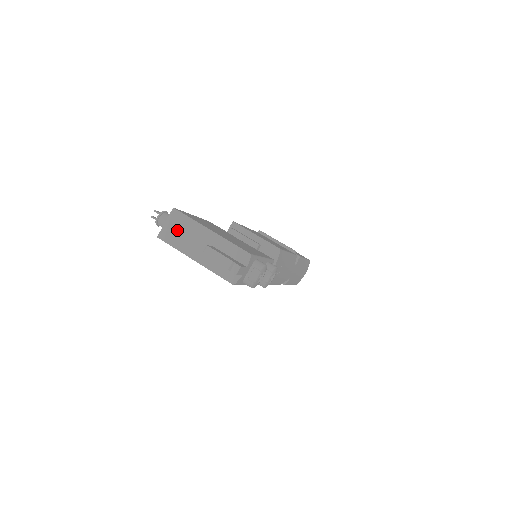
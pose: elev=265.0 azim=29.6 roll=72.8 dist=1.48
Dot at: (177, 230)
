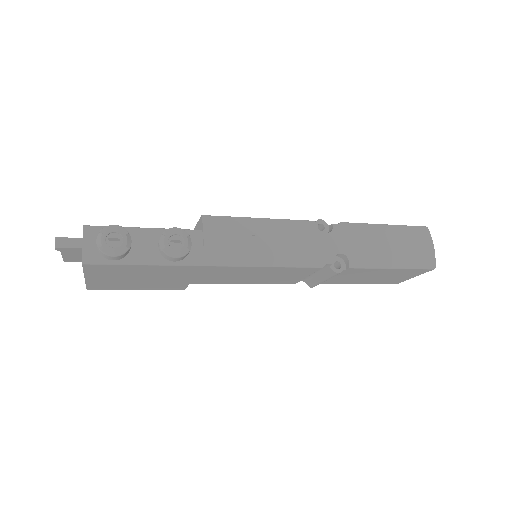
Dot at: occluded
